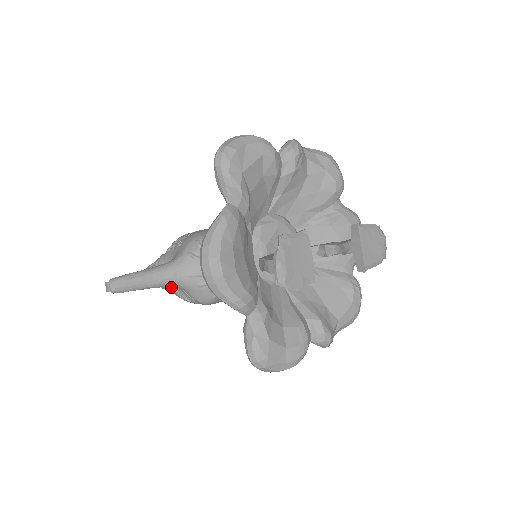
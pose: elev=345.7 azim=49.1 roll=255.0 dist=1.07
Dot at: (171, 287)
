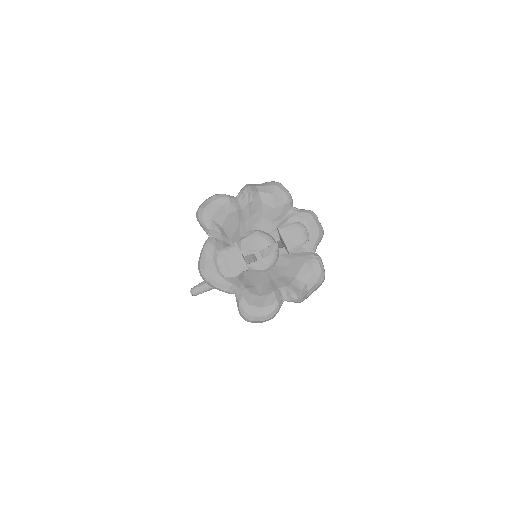
Dot at: occluded
